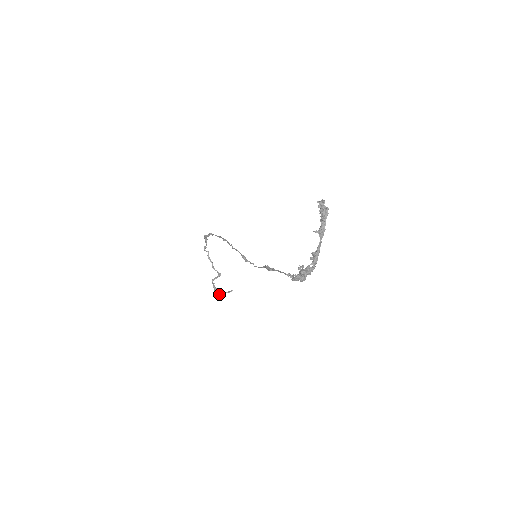
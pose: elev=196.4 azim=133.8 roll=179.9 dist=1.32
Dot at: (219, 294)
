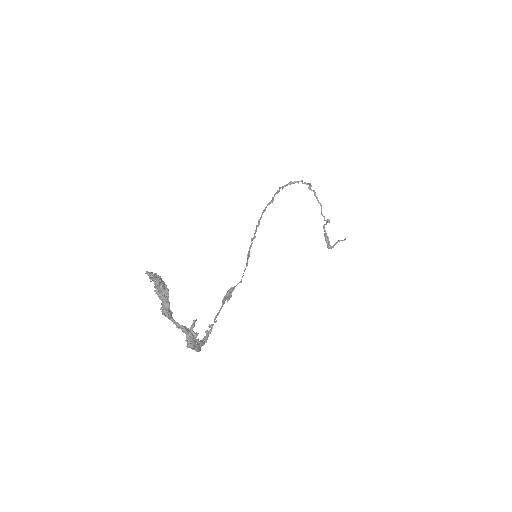
Dot at: (328, 245)
